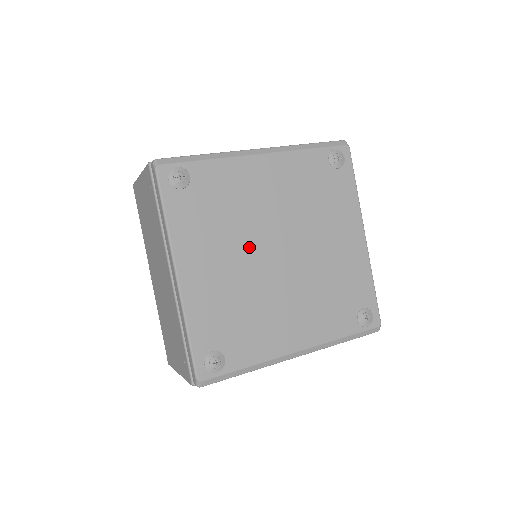
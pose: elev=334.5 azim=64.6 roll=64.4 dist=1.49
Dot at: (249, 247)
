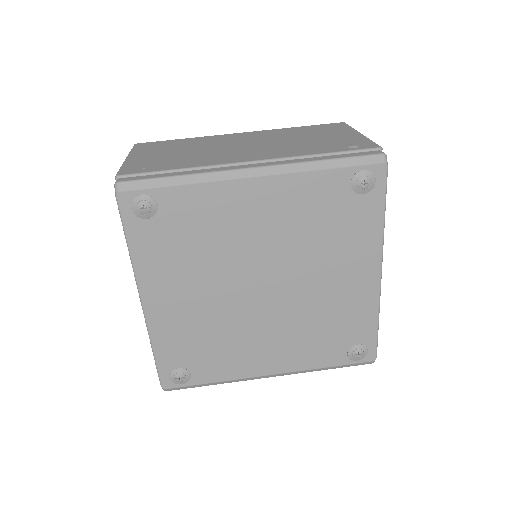
Dot at: (226, 280)
